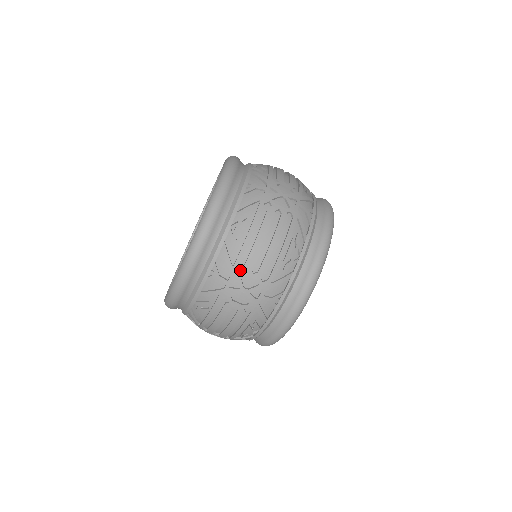
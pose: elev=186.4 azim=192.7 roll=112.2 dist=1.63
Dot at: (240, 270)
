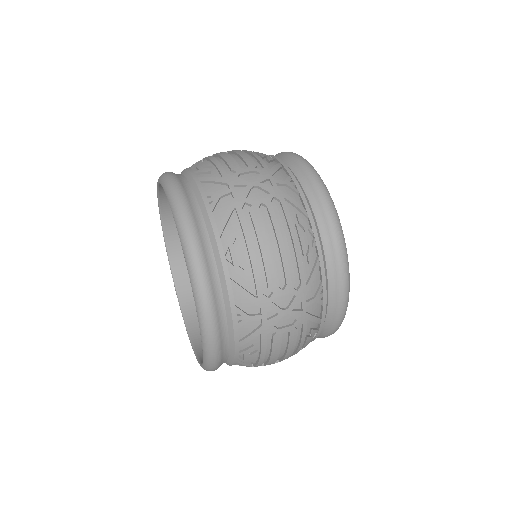
Dot at: (232, 177)
